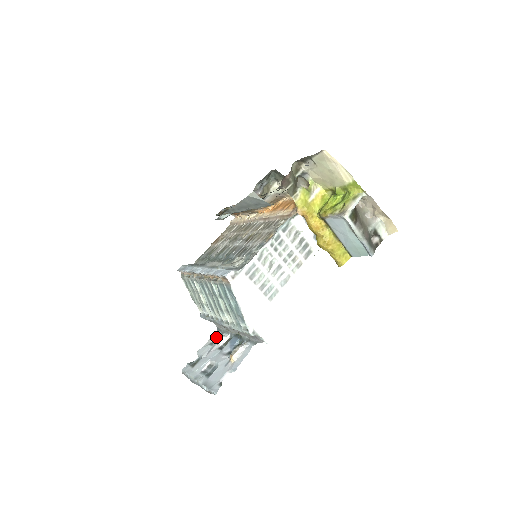
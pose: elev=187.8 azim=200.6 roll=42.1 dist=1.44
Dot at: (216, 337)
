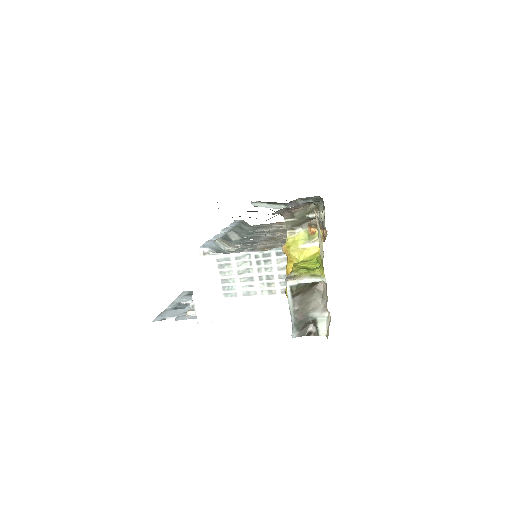
Dot at: occluded
